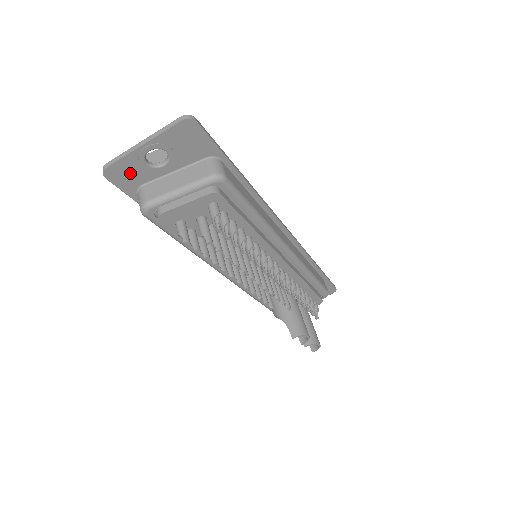
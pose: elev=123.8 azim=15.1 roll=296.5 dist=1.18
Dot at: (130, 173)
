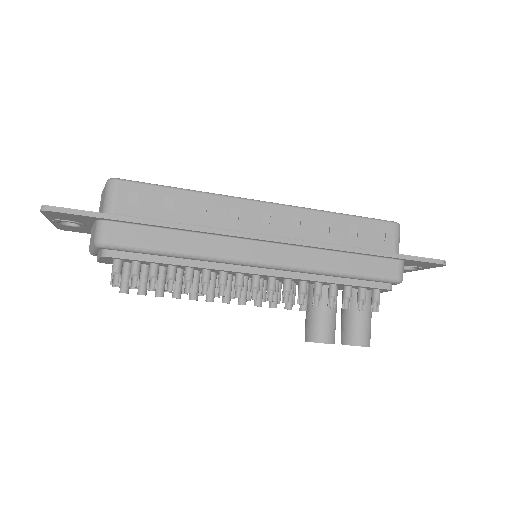
Dot at: (73, 228)
